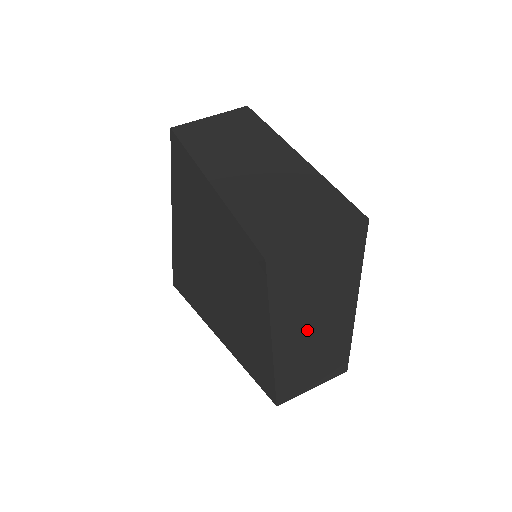
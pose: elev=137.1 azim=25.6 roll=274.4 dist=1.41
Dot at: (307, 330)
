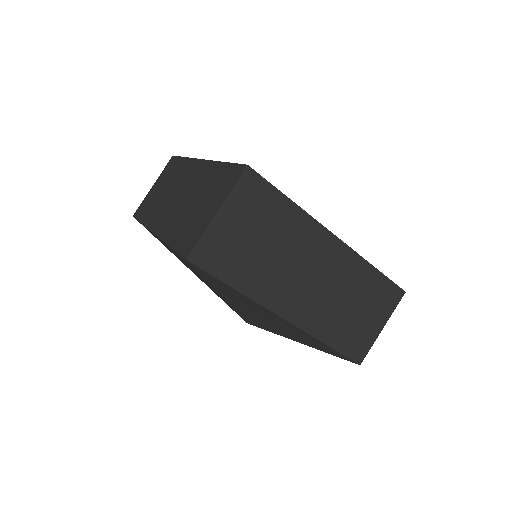
Dot at: (304, 285)
